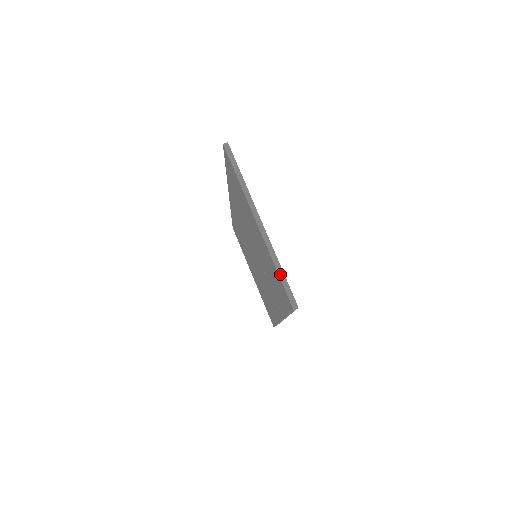
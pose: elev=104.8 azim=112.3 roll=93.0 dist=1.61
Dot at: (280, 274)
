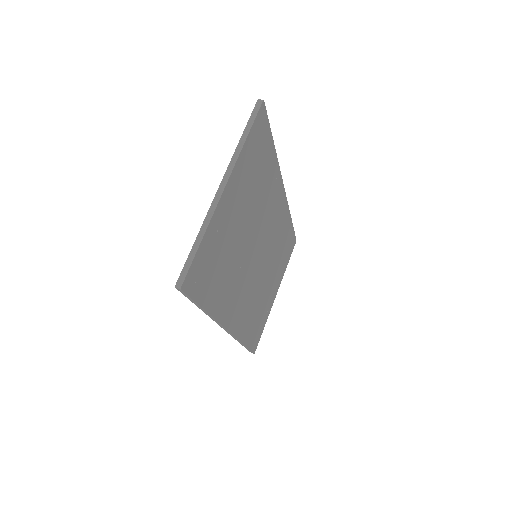
Dot at: (195, 246)
